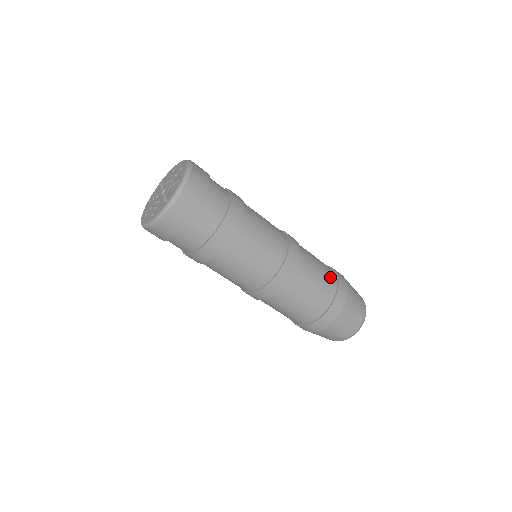
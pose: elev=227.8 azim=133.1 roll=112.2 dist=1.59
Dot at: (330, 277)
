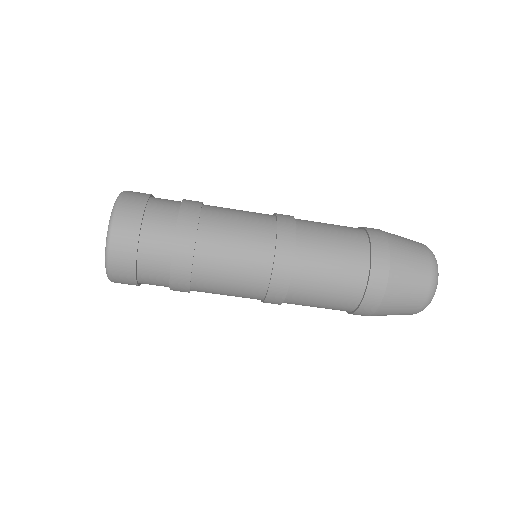
Dot at: (354, 271)
